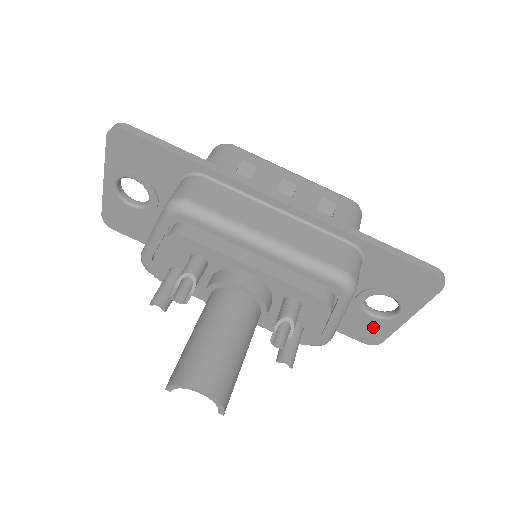
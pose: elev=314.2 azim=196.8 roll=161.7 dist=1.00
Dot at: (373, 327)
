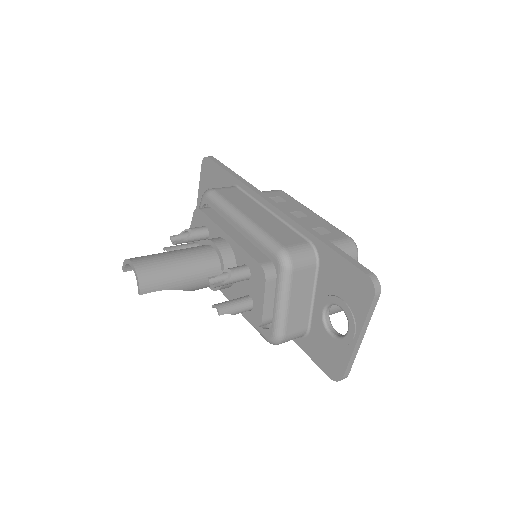
Dot at: (334, 352)
